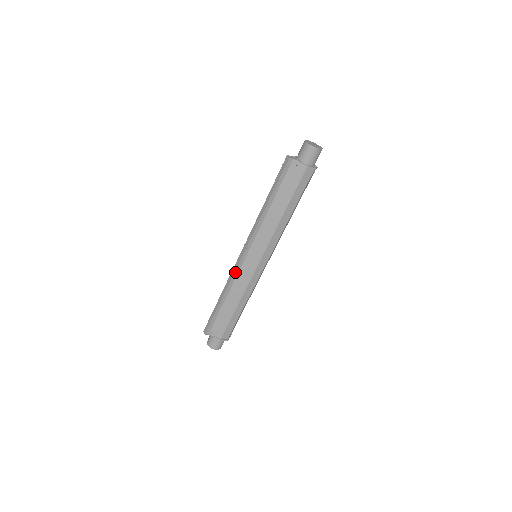
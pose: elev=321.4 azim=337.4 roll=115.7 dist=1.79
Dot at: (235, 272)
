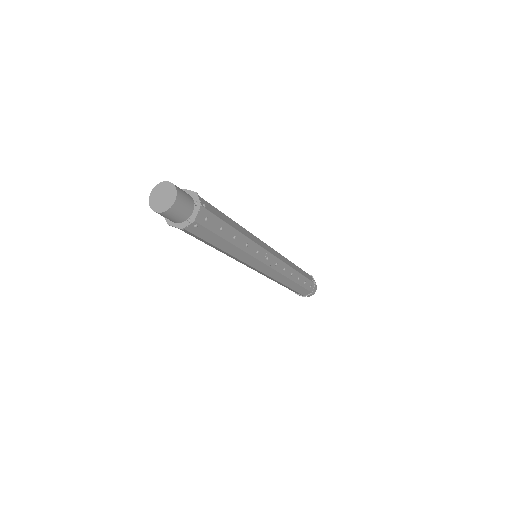
Dot at: occluded
